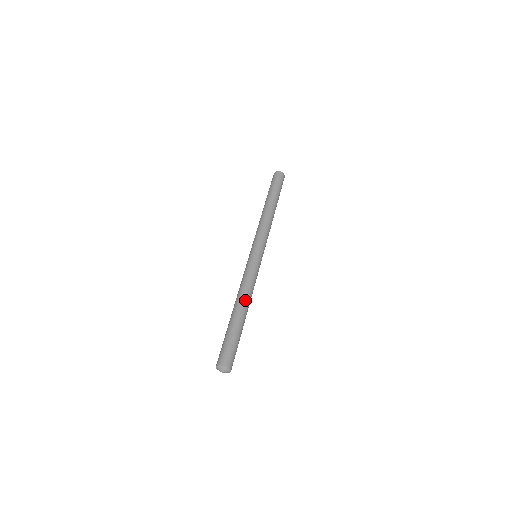
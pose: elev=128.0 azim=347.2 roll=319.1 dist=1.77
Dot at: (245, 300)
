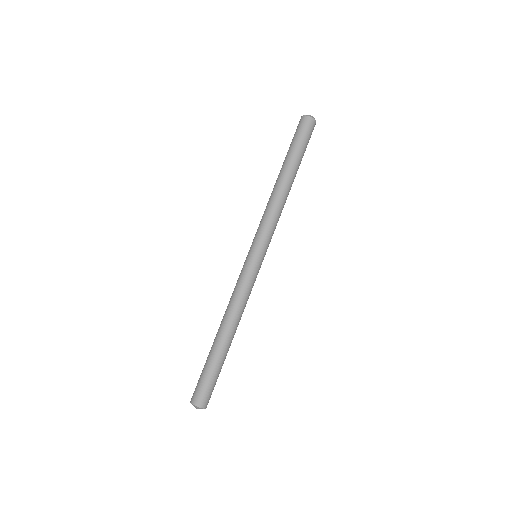
Dot at: (237, 326)
